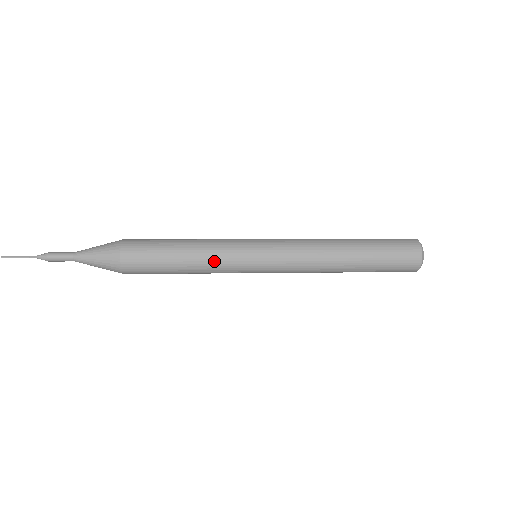
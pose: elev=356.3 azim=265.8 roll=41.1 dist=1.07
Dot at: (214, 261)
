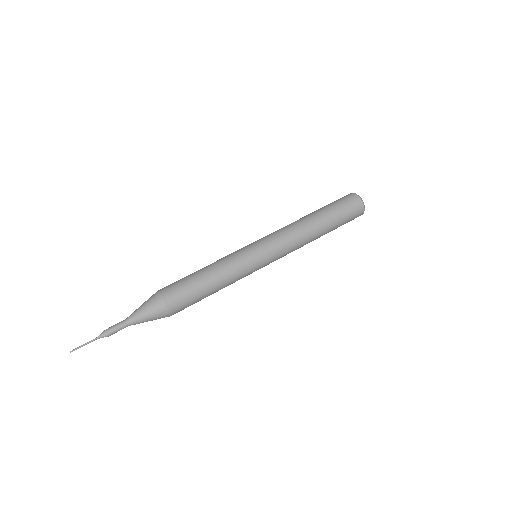
Dot at: occluded
